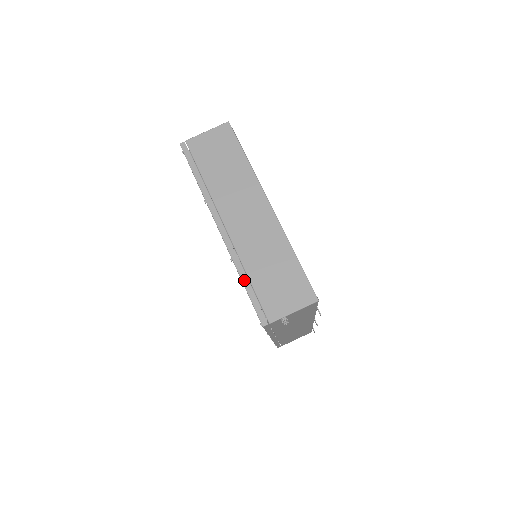
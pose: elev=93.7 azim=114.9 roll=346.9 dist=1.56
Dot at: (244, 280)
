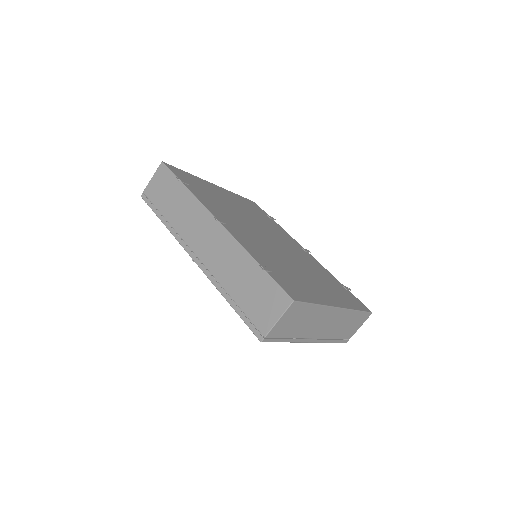
Dot at: (333, 342)
